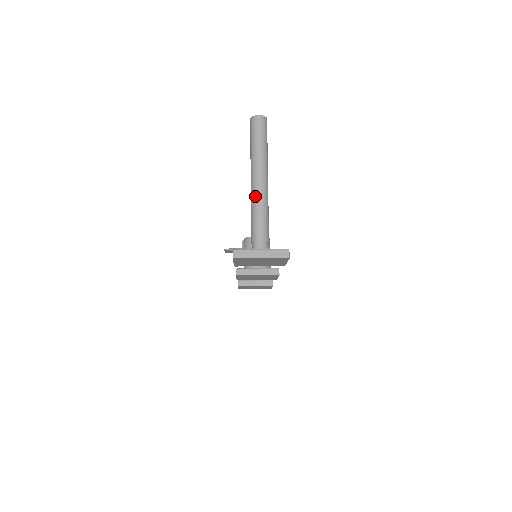
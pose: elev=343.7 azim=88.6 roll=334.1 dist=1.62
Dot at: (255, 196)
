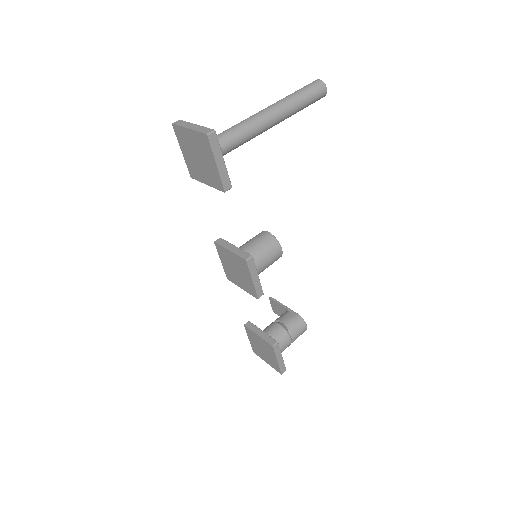
Dot at: (250, 116)
